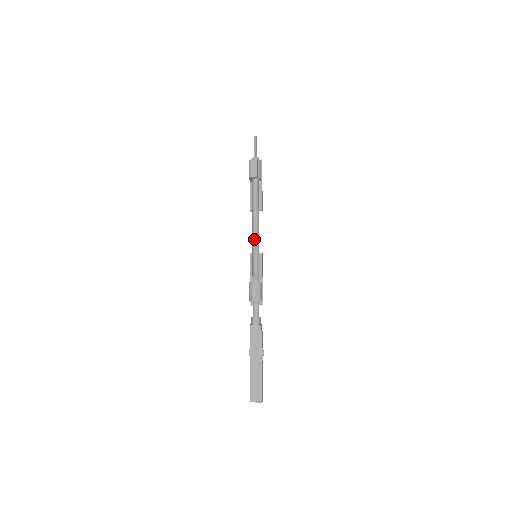
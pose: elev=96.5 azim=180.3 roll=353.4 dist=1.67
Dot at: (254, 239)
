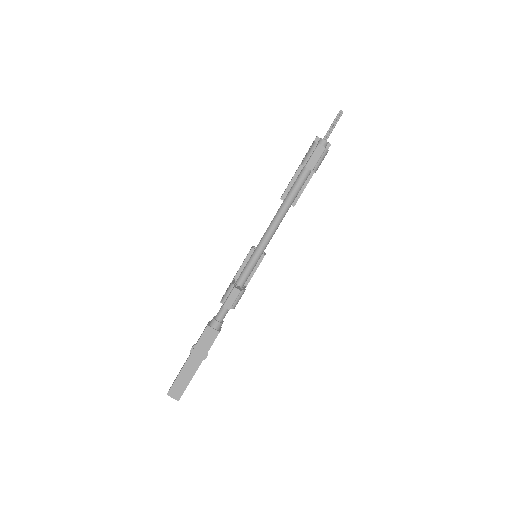
Dot at: (265, 239)
